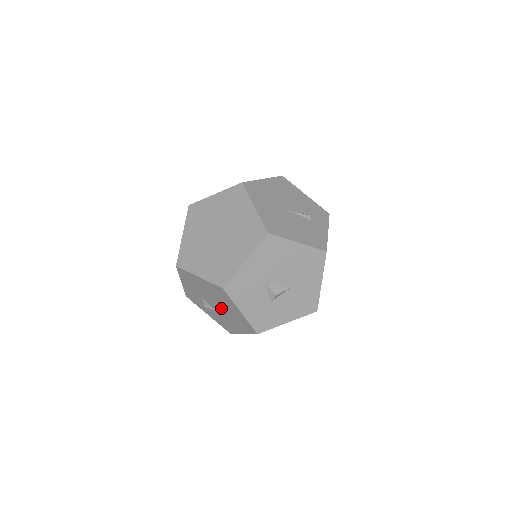
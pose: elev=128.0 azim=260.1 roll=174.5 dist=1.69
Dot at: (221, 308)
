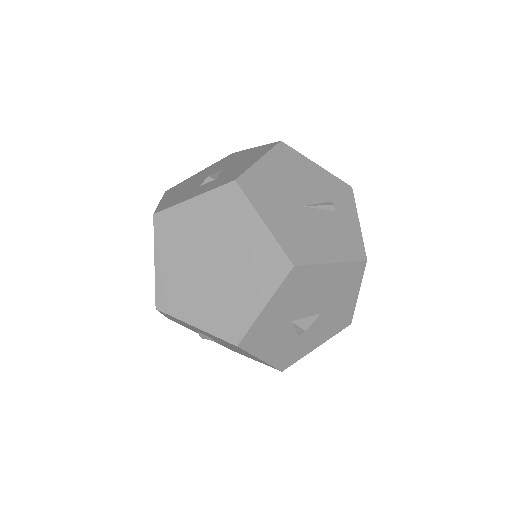
Dot at: (227, 345)
